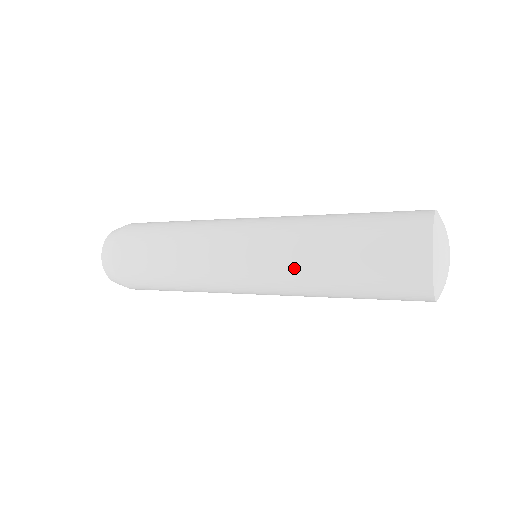
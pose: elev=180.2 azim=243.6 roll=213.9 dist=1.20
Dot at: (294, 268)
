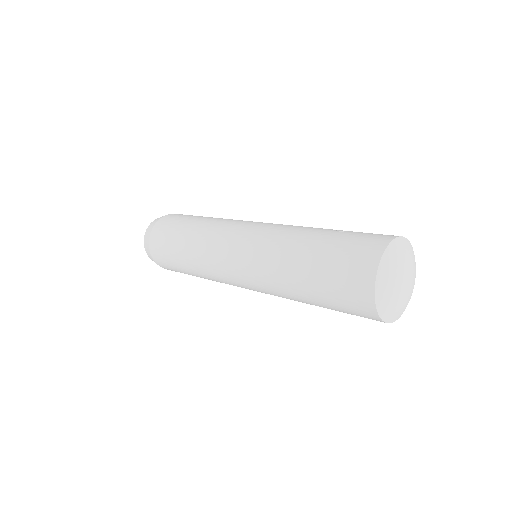
Dot at: (275, 289)
